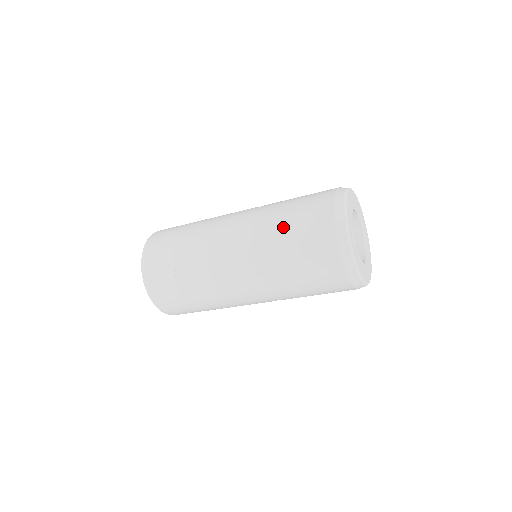
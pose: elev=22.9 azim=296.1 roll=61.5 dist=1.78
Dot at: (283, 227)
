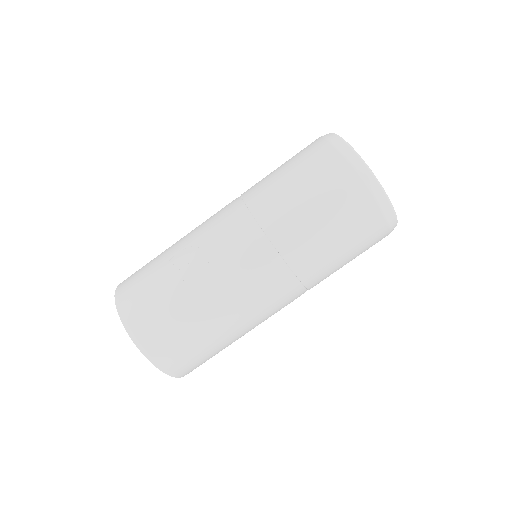
Dot at: (278, 179)
